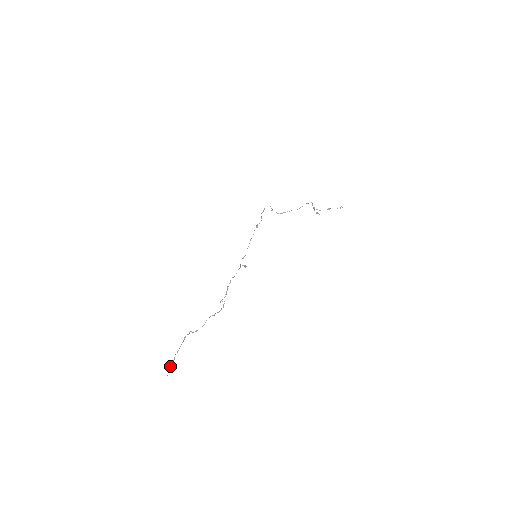
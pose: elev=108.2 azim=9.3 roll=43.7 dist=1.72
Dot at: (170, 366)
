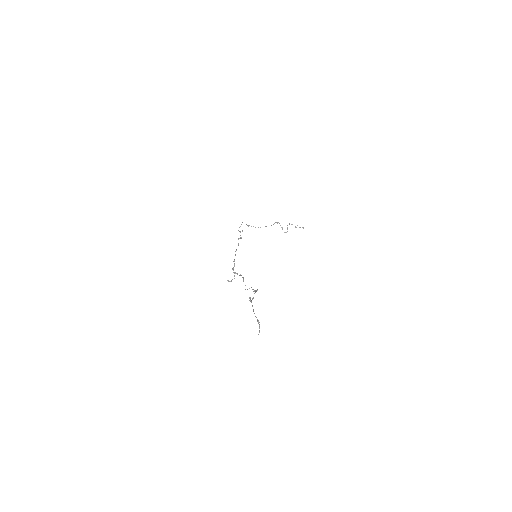
Dot at: (257, 320)
